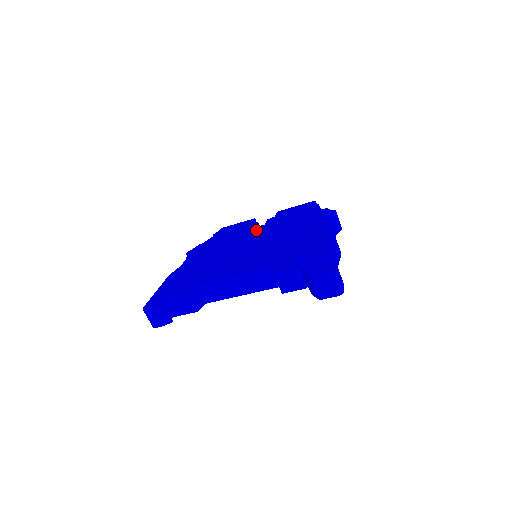
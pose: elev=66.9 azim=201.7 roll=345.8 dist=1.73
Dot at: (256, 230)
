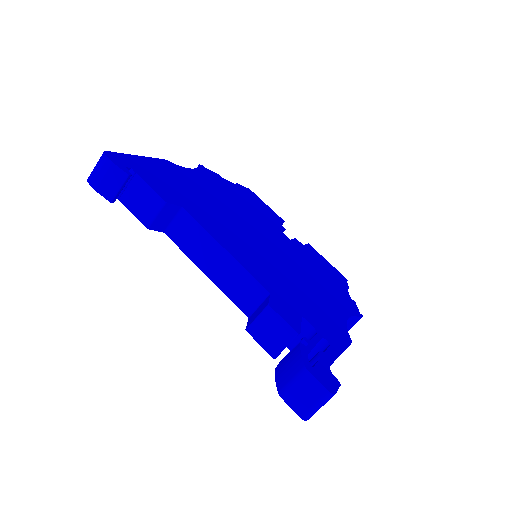
Dot at: (280, 234)
